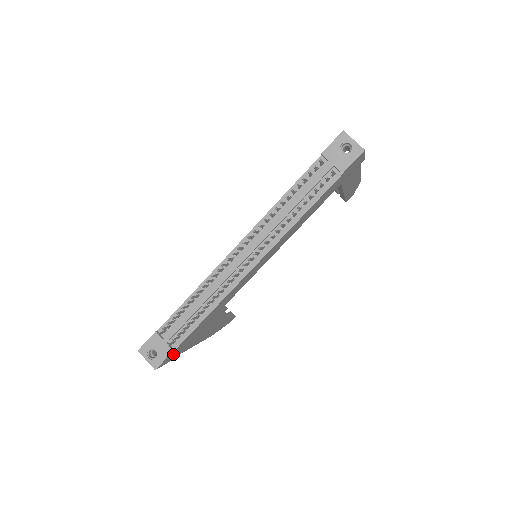
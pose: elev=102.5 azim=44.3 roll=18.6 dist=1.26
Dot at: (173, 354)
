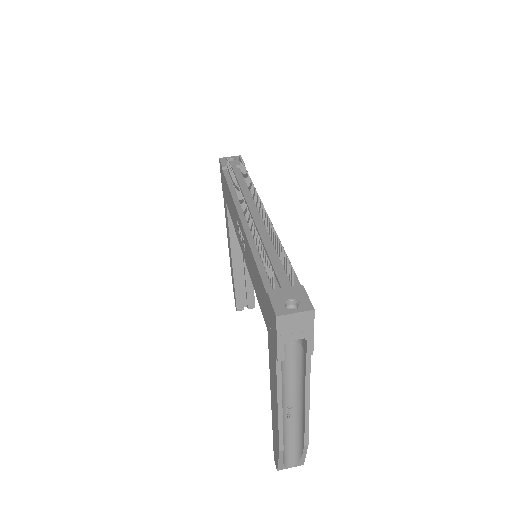
Dot at: occluded
